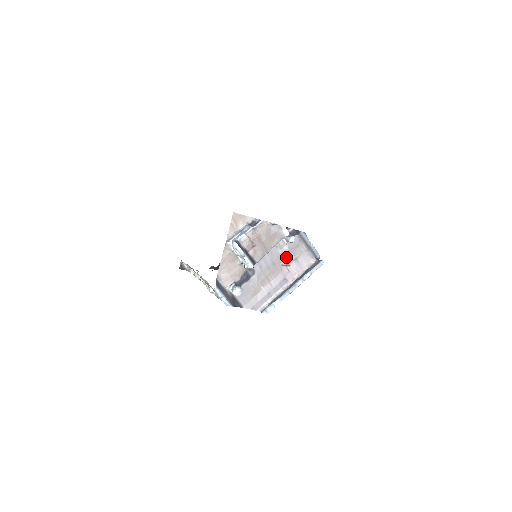
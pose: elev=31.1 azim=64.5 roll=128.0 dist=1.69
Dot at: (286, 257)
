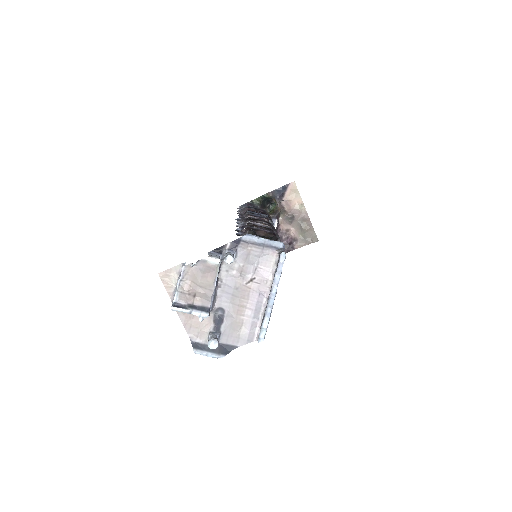
Dot at: (245, 273)
